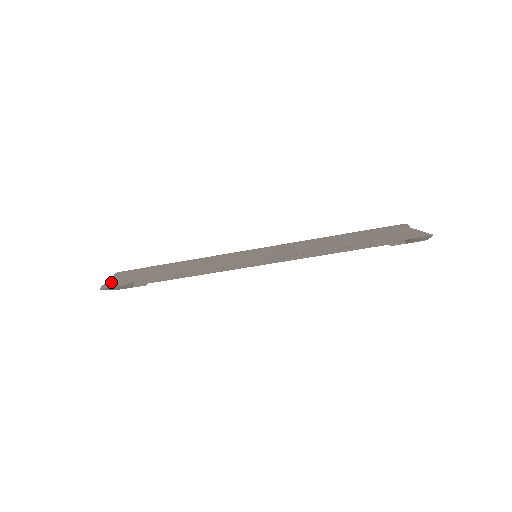
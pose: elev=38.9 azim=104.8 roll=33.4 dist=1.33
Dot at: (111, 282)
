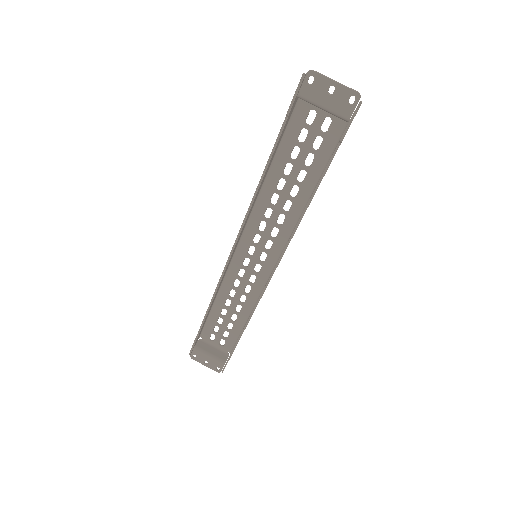
Dot at: occluded
